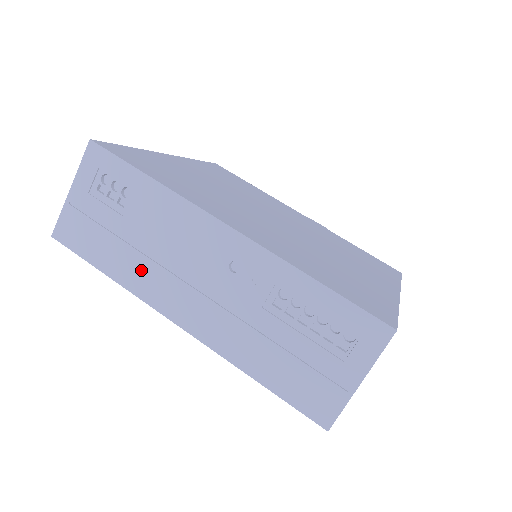
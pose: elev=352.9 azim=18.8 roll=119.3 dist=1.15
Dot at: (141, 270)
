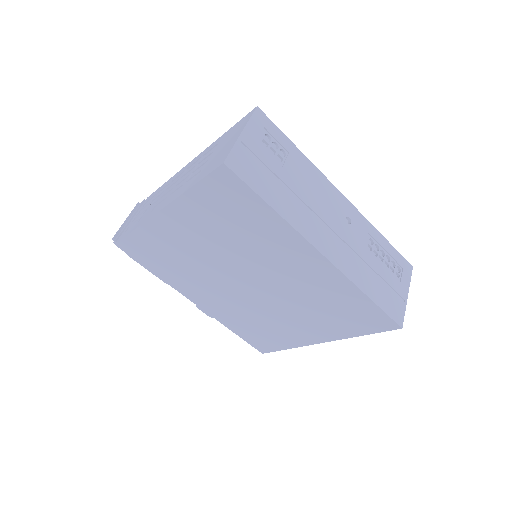
Dot at: (297, 210)
